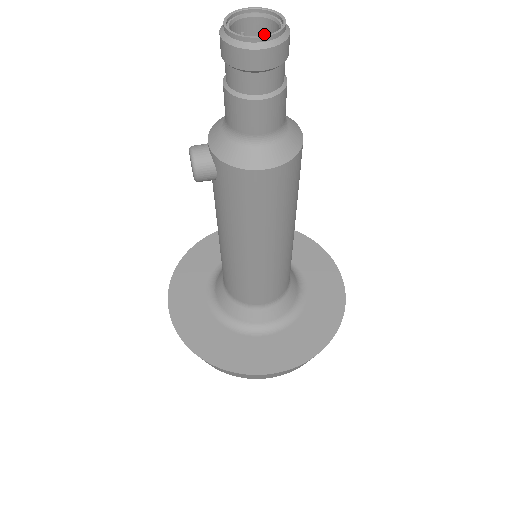
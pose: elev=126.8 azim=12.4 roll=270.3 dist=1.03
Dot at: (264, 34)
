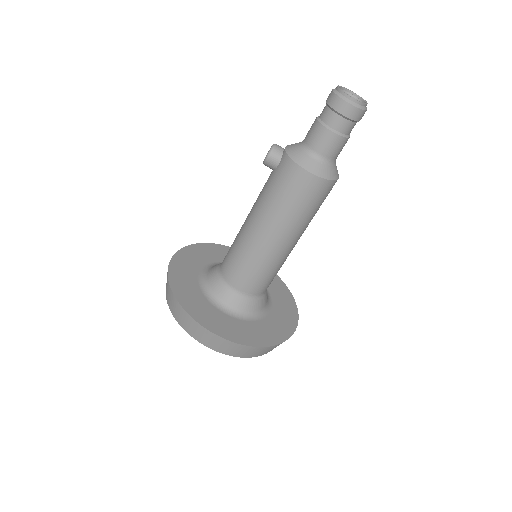
Dot at: occluded
